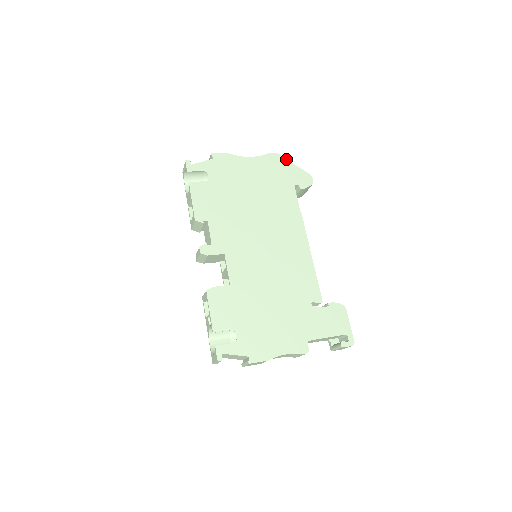
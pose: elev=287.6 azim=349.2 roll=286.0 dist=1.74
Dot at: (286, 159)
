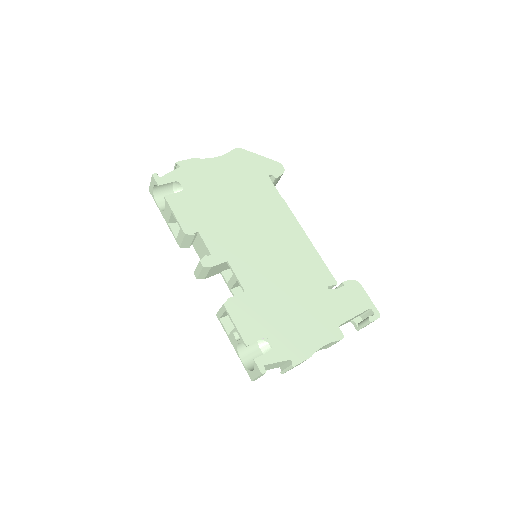
Dot at: (251, 152)
